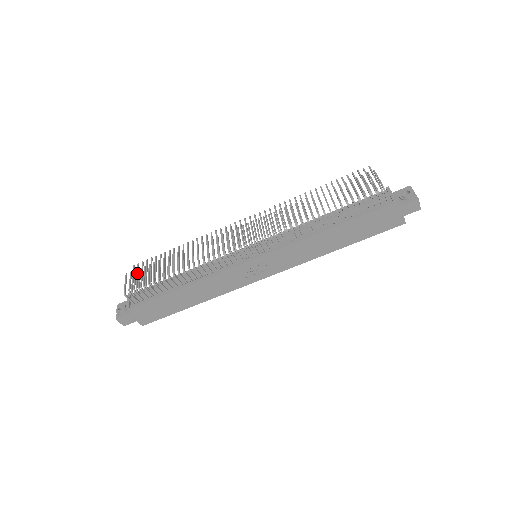
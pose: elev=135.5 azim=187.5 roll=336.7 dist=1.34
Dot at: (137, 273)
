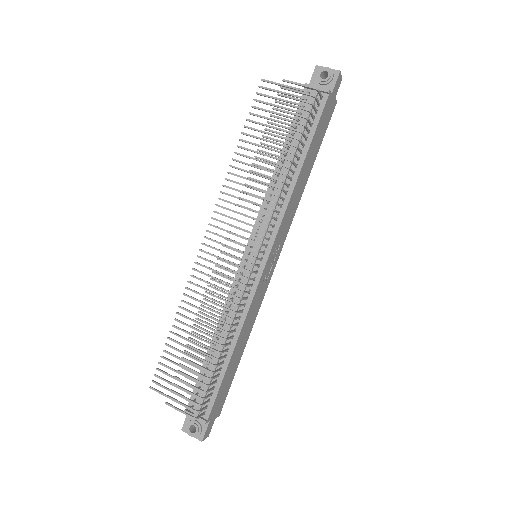
Dot at: (167, 389)
